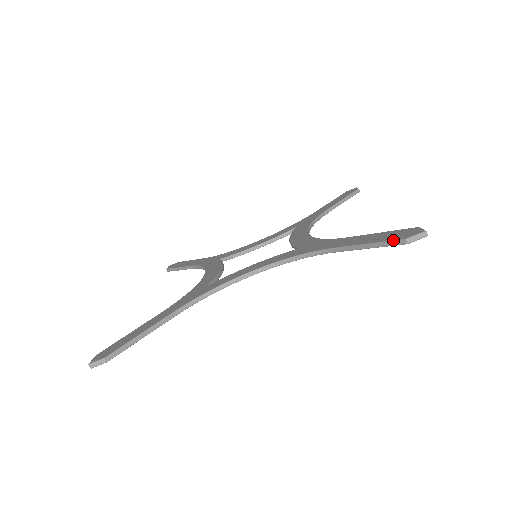
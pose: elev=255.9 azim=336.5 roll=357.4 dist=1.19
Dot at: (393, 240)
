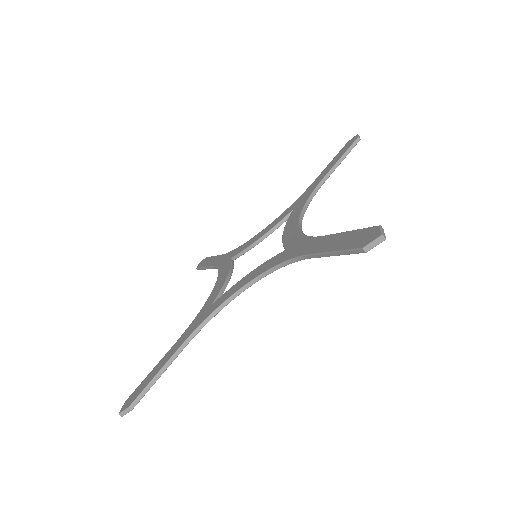
Dot at: (352, 249)
